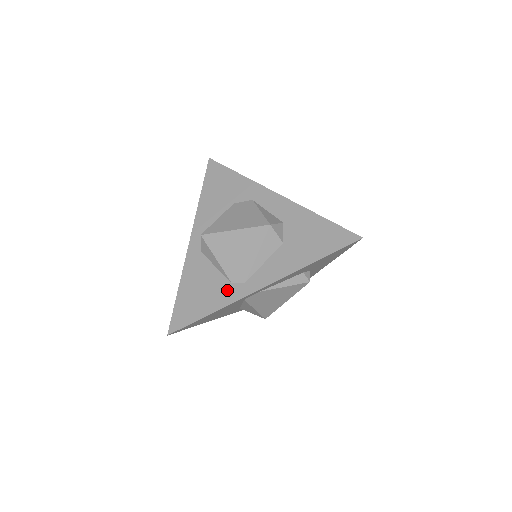
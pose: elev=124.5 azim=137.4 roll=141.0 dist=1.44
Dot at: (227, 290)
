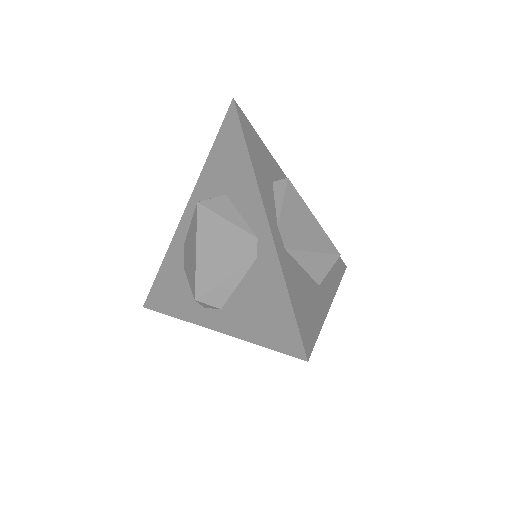
Dot at: (263, 264)
